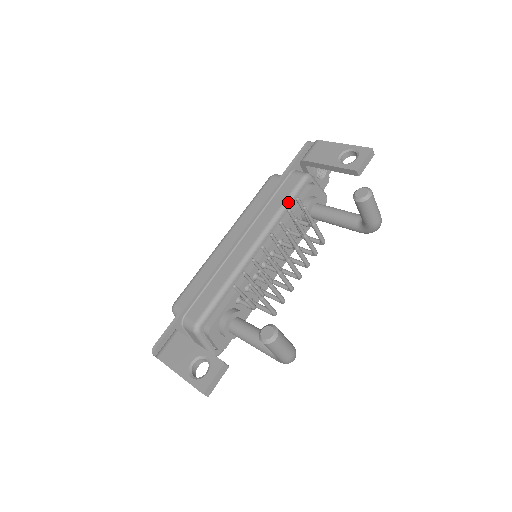
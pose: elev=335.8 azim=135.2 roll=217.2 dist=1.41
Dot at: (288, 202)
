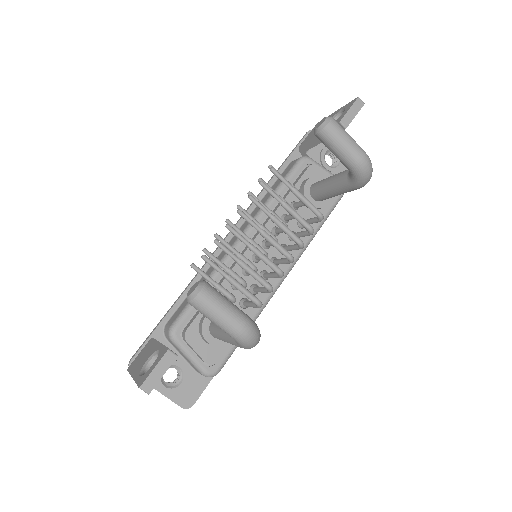
Dot at: (280, 187)
